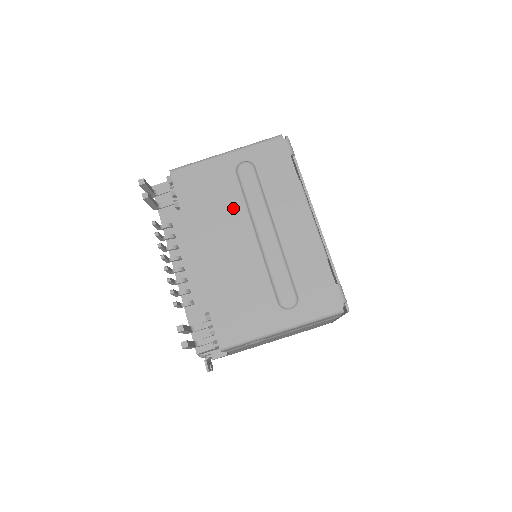
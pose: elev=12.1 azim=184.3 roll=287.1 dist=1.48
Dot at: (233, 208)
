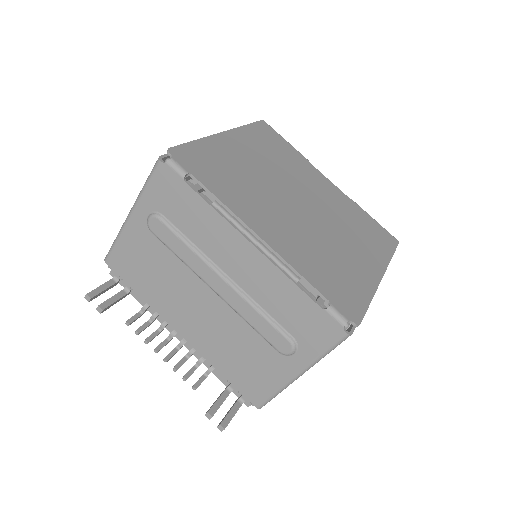
Dot at: (176, 272)
